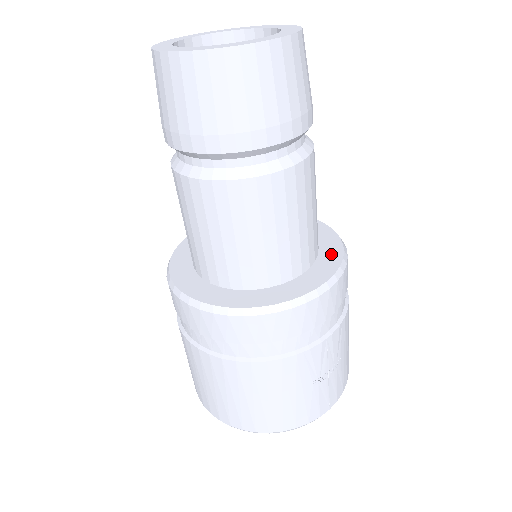
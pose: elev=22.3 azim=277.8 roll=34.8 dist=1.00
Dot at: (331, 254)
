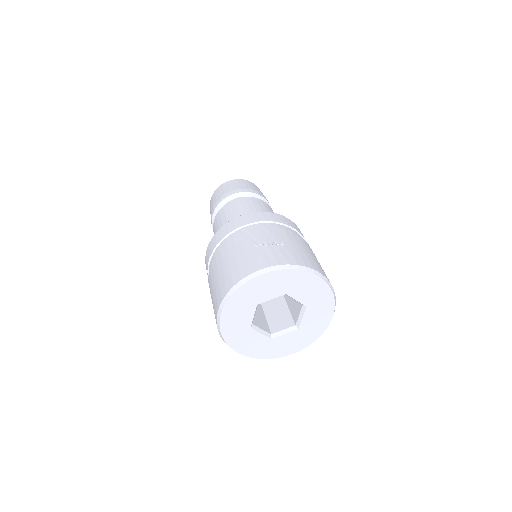
Dot at: occluded
